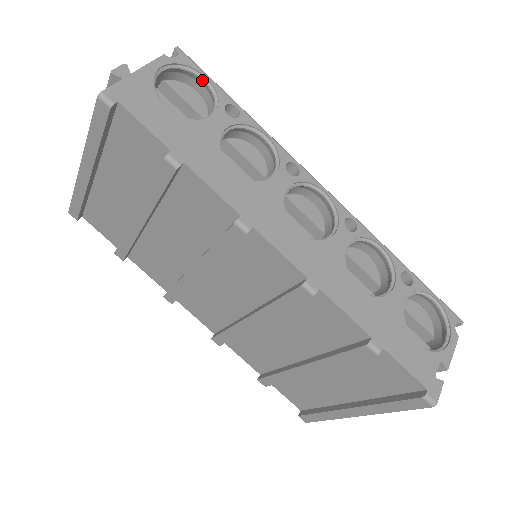
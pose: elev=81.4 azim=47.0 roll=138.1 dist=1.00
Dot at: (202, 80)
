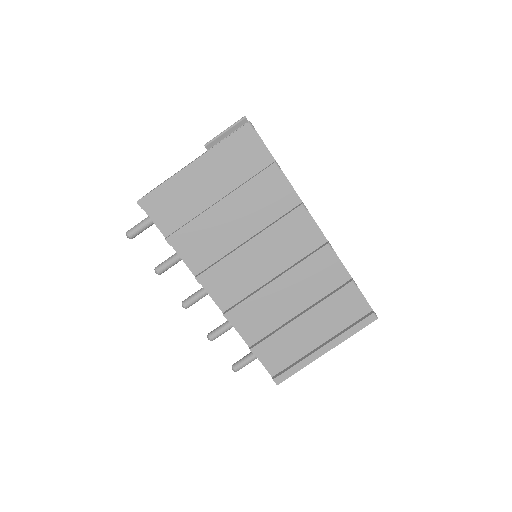
Dot at: occluded
